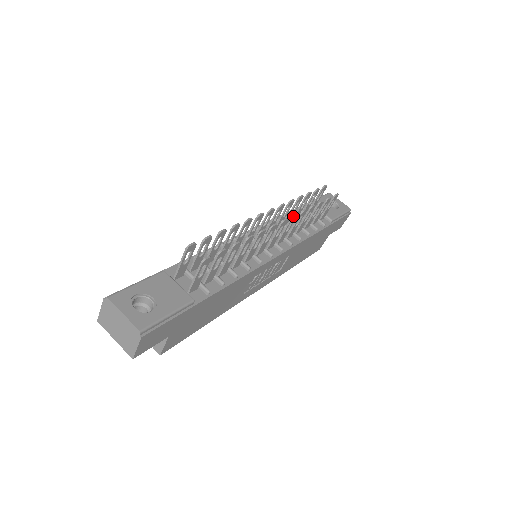
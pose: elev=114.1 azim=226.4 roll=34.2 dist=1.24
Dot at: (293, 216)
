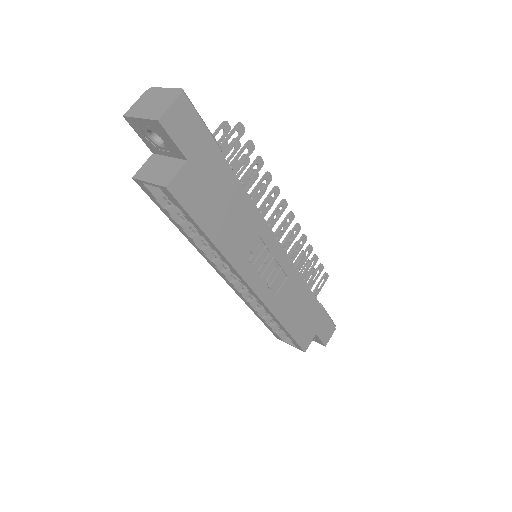
Dot at: (298, 223)
